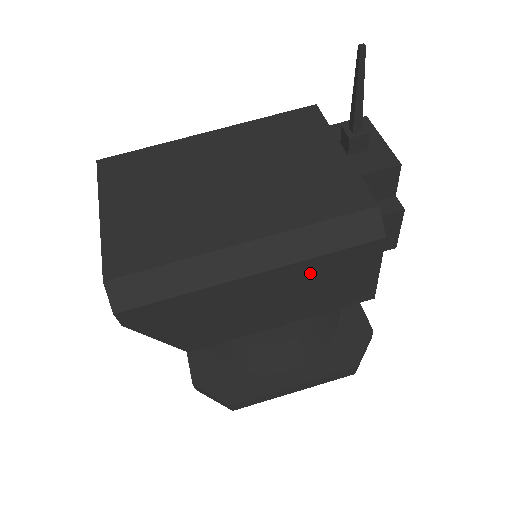
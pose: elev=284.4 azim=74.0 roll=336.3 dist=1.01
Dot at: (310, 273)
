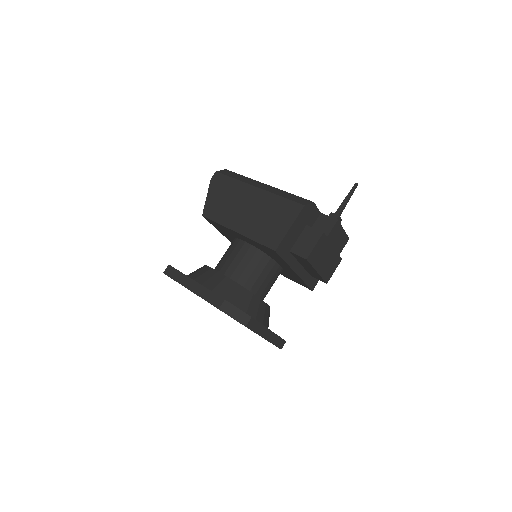
Dot at: (270, 204)
